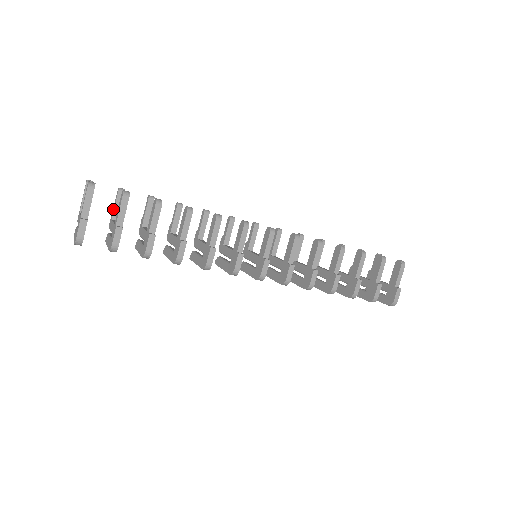
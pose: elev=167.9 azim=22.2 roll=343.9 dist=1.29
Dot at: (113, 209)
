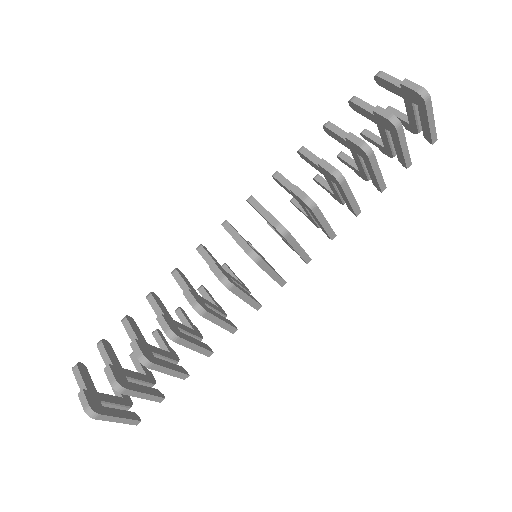
Dot at: (140, 372)
